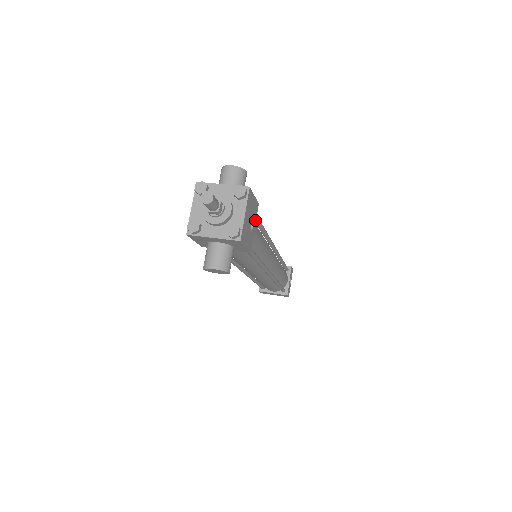
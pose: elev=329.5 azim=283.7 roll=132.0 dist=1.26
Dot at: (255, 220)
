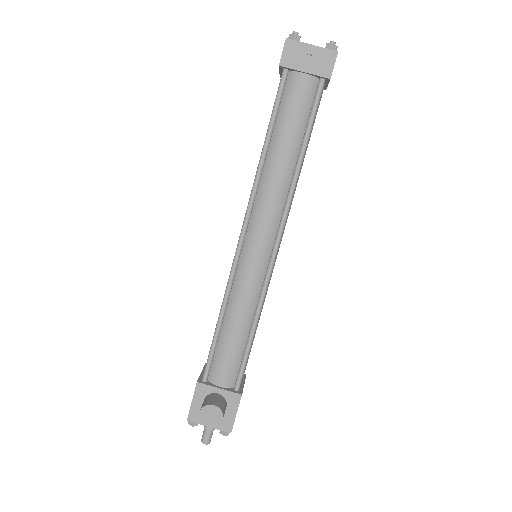
Dot at: occluded
